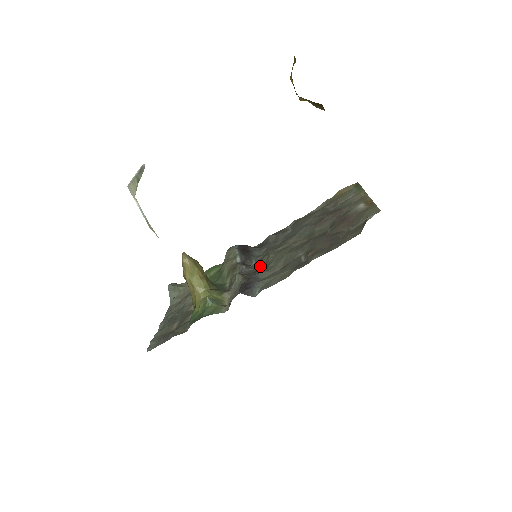
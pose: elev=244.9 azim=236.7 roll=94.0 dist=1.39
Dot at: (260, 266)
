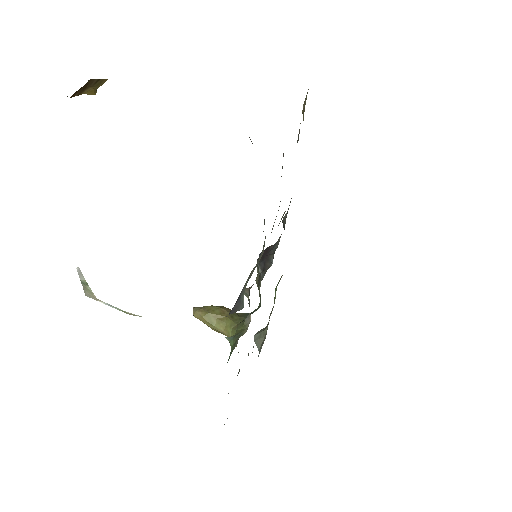
Dot at: occluded
